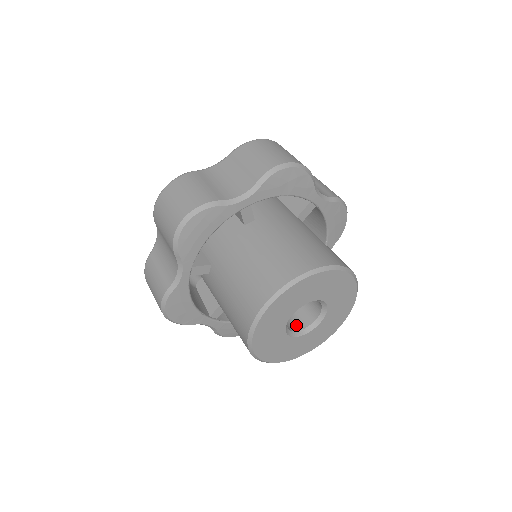
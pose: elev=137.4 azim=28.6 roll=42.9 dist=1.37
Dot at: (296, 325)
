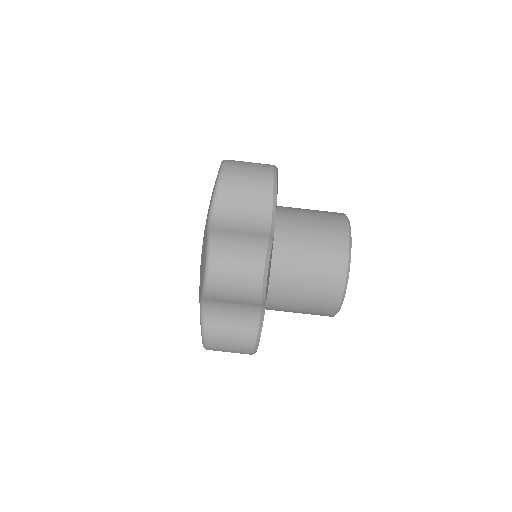
Dot at: occluded
